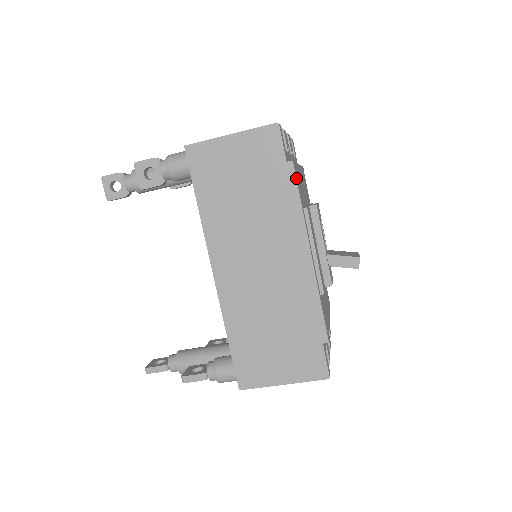
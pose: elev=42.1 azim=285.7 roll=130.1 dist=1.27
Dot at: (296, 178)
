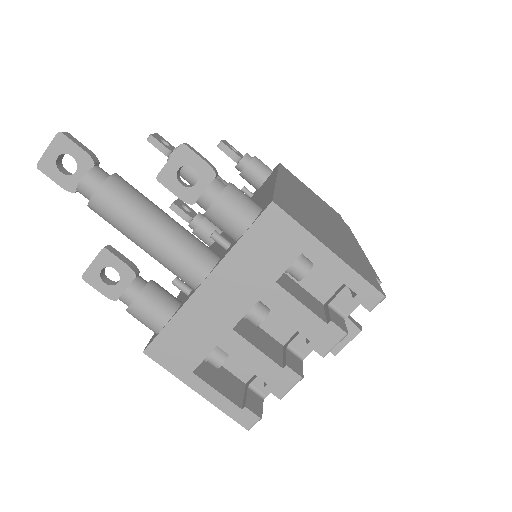
Dot at: (350, 229)
